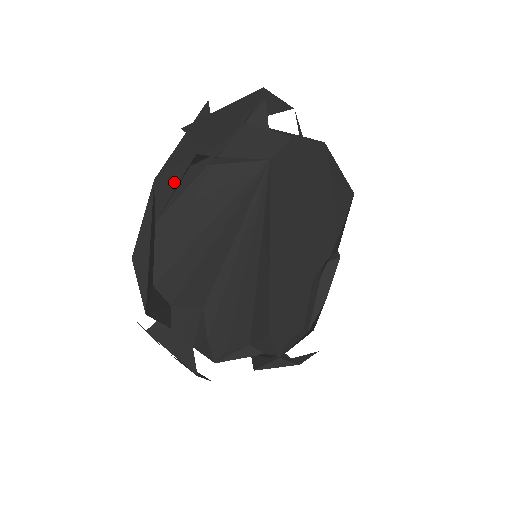
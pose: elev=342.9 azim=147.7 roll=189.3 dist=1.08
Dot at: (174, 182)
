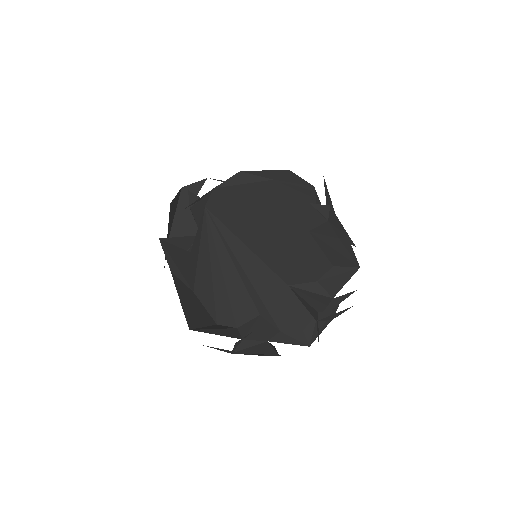
Dot at: (172, 262)
